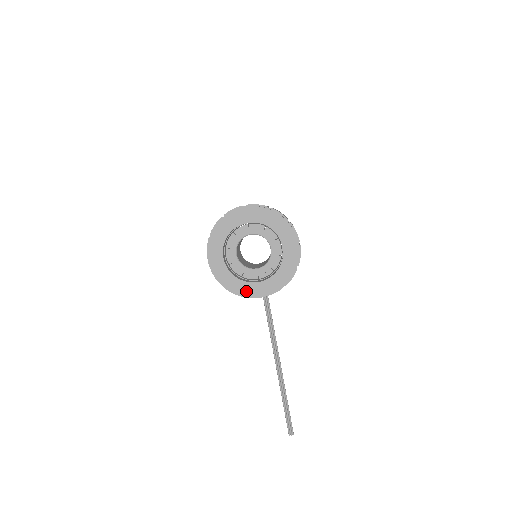
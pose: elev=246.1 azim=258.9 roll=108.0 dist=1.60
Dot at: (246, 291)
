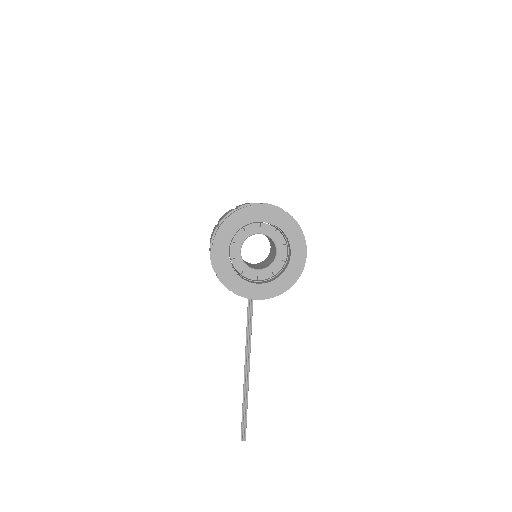
Dot at: (244, 290)
